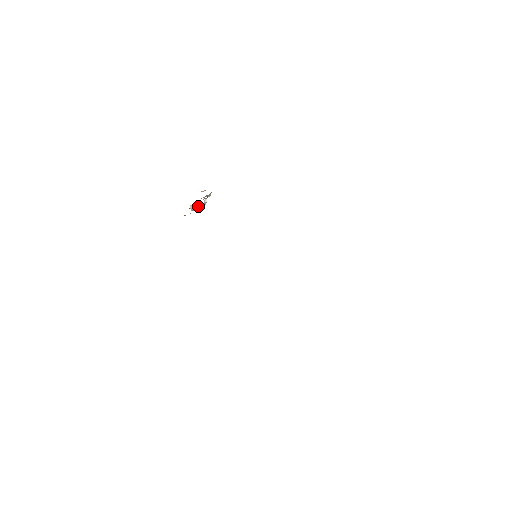
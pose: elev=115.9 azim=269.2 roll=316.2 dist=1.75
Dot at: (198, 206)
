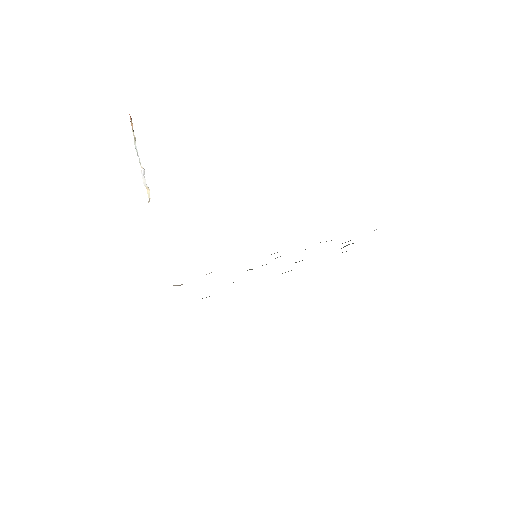
Dot at: occluded
